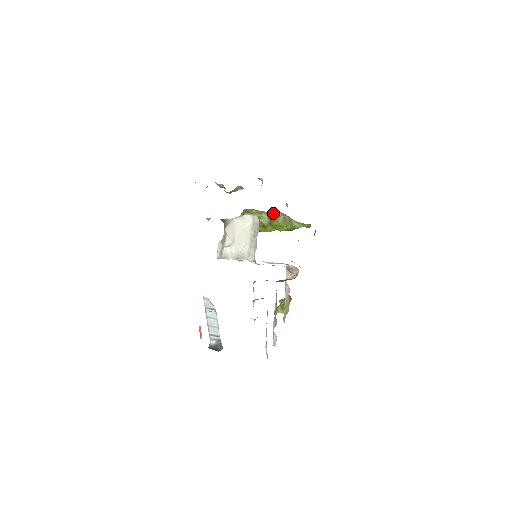
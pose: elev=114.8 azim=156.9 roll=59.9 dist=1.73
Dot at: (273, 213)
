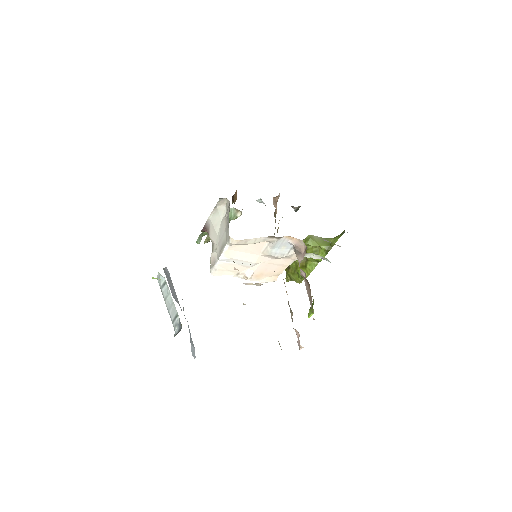
Dot at: occluded
